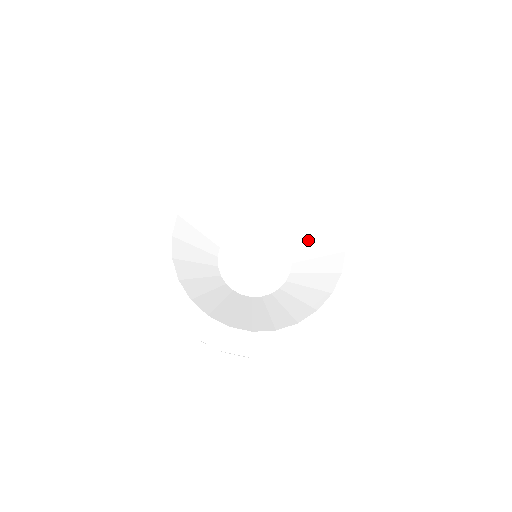
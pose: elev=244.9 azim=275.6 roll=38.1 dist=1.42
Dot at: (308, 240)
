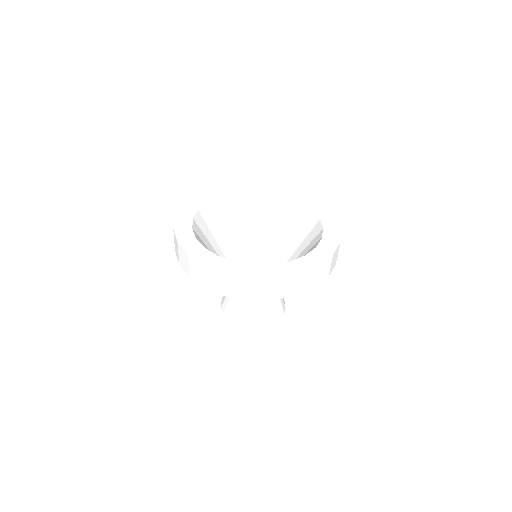
Dot at: (296, 245)
